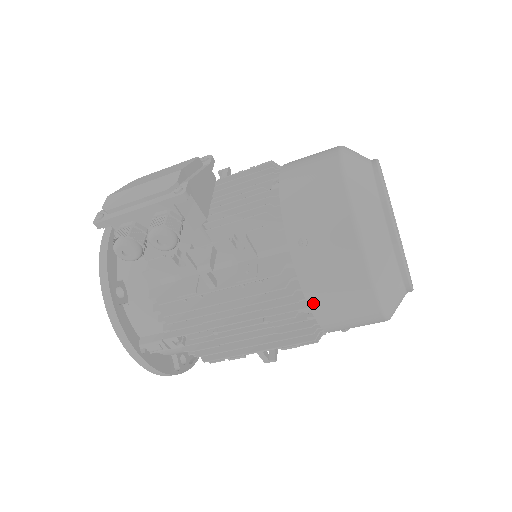
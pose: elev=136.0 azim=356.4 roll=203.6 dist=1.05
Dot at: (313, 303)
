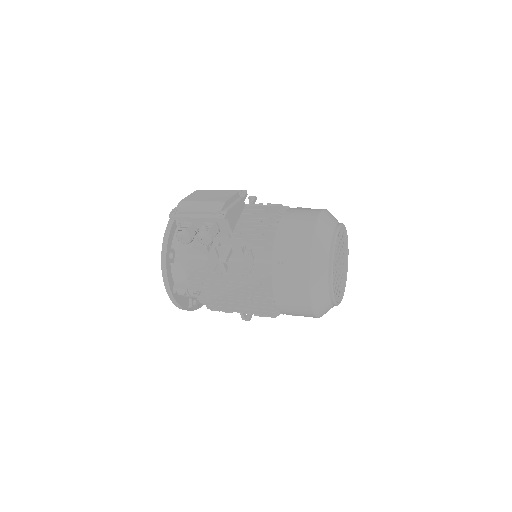
Dot at: (277, 296)
